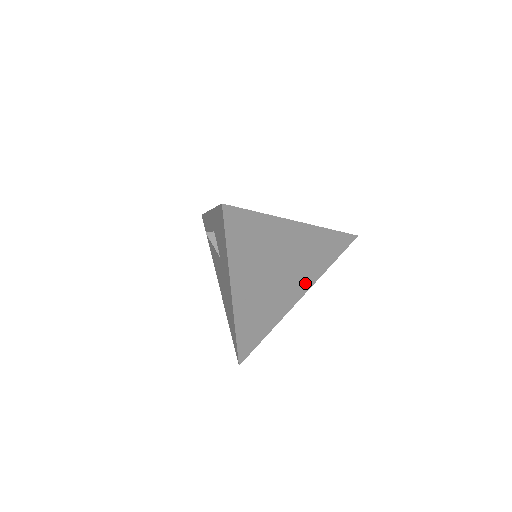
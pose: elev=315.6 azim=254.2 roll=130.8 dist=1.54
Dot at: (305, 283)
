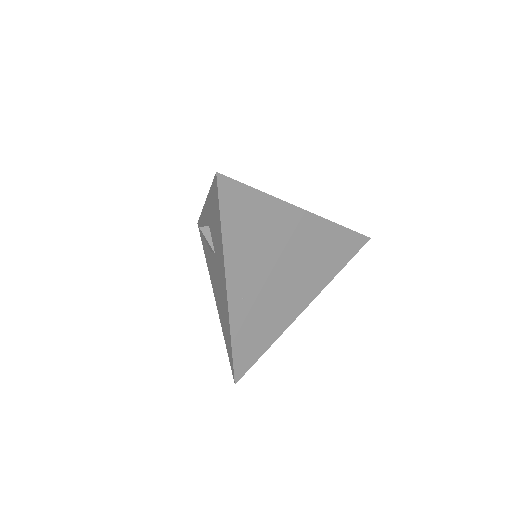
Dot at: (312, 288)
